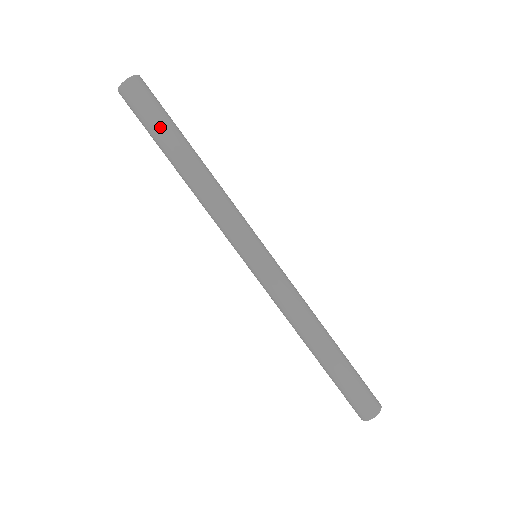
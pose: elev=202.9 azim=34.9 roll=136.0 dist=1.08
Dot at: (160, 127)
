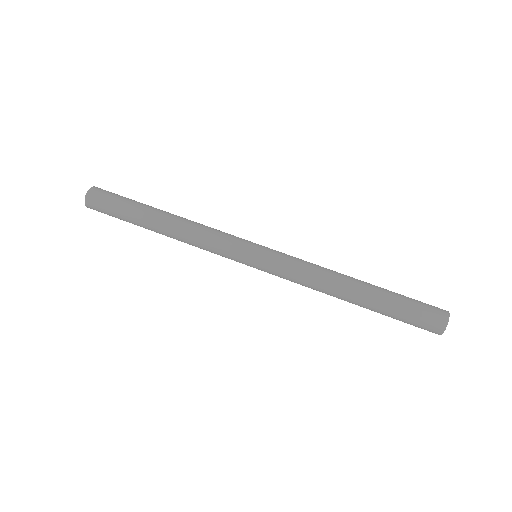
Dot at: (126, 220)
